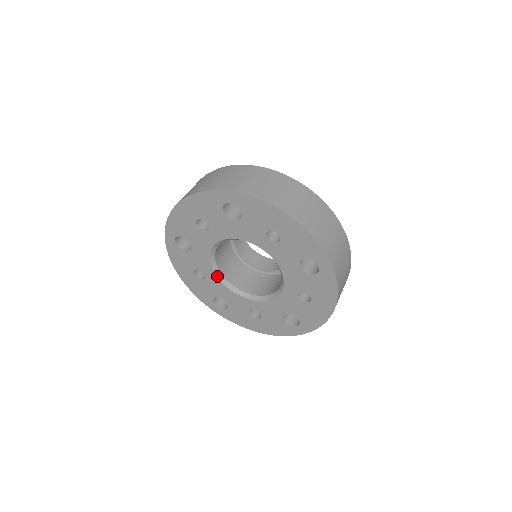
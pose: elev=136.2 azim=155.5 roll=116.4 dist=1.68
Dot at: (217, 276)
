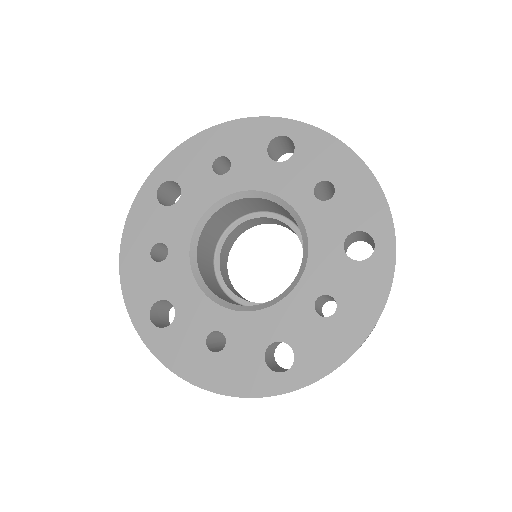
Dot at: (232, 310)
